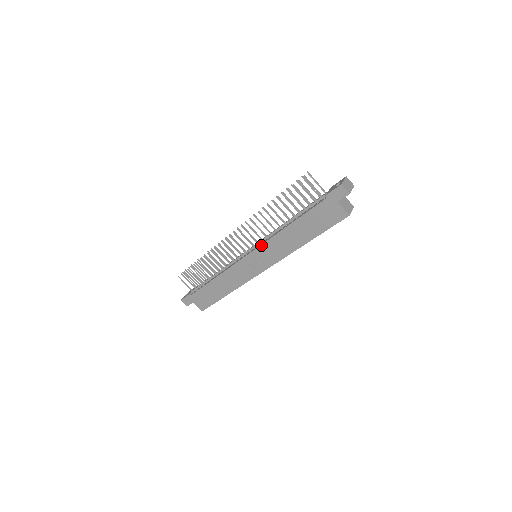
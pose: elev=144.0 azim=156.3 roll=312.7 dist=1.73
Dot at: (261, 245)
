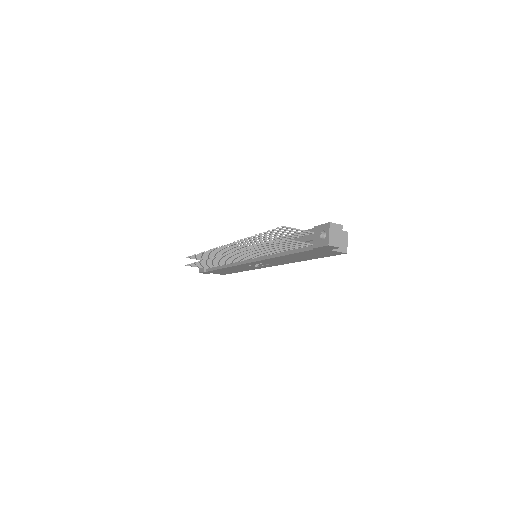
Dot at: (258, 261)
